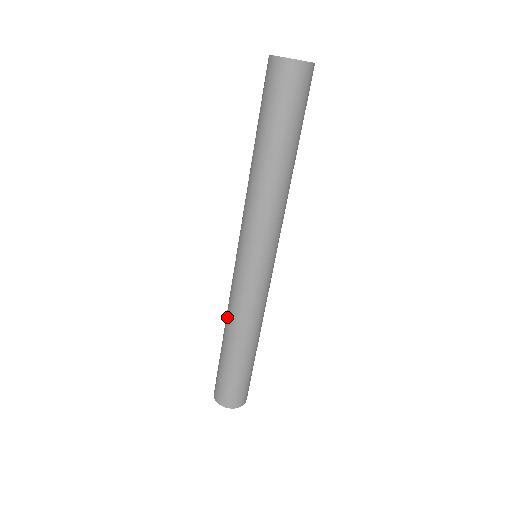
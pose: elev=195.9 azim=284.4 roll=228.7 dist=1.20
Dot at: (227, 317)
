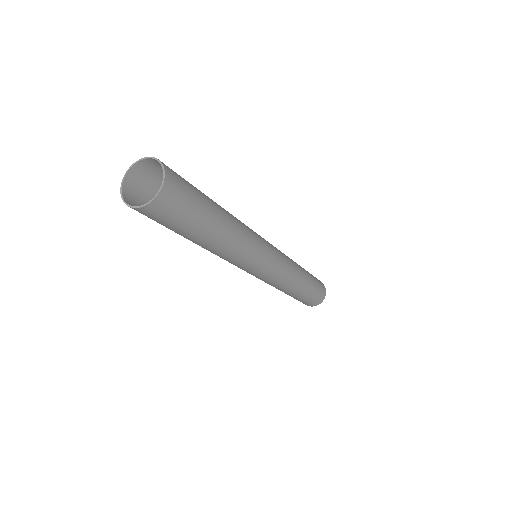
Dot at: occluded
